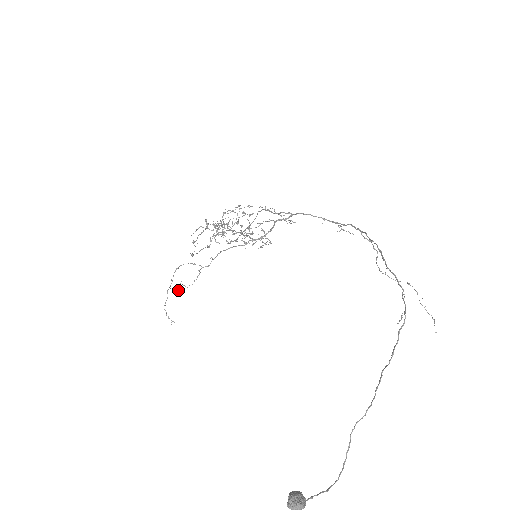
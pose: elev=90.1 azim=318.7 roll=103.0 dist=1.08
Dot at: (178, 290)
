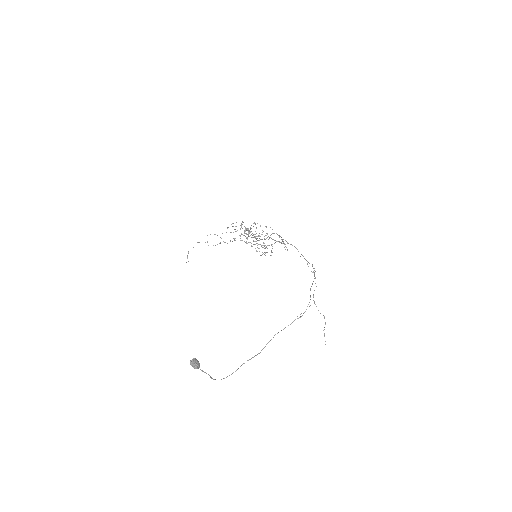
Dot at: occluded
